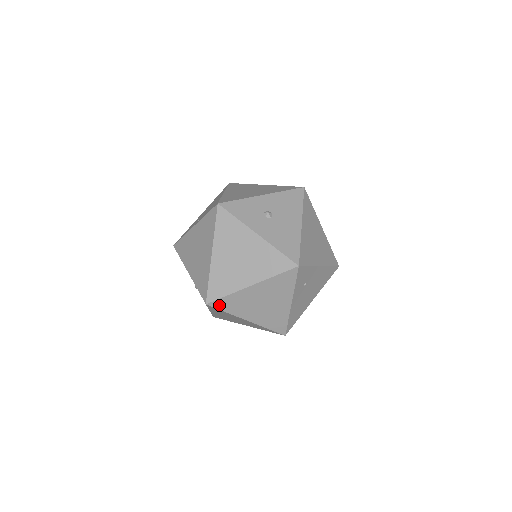
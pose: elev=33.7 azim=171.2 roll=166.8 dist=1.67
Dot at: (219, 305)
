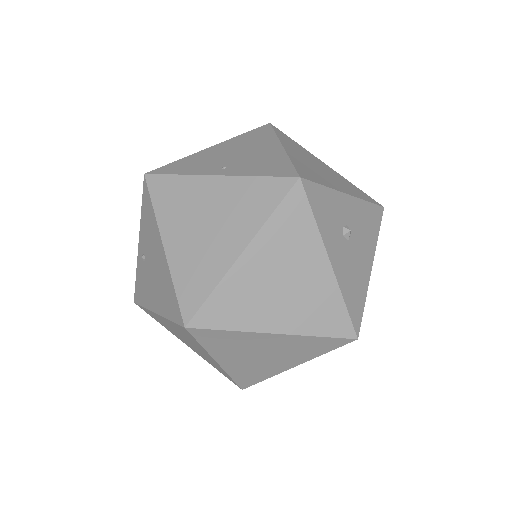
Dot at: (202, 335)
